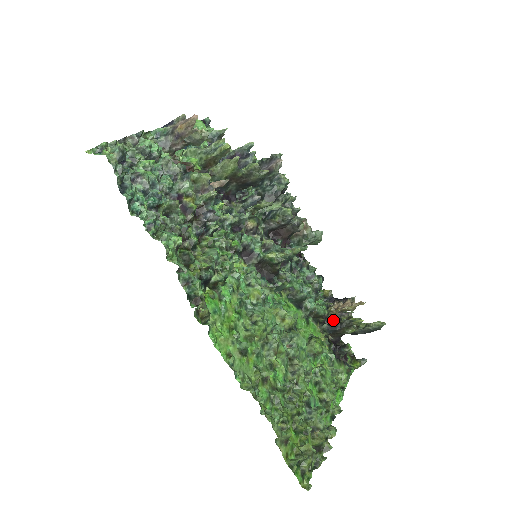
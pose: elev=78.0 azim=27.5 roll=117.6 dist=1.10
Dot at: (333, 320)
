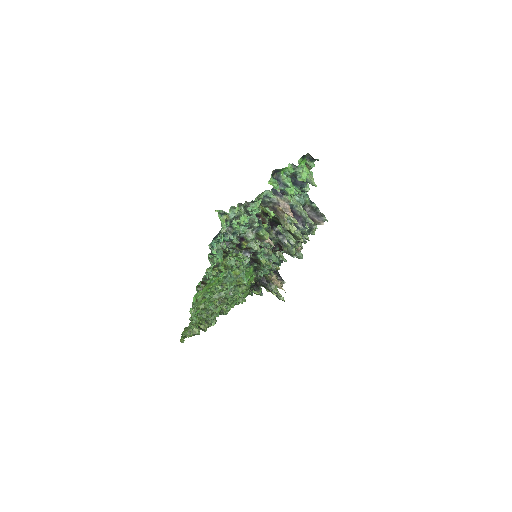
Dot at: (266, 279)
